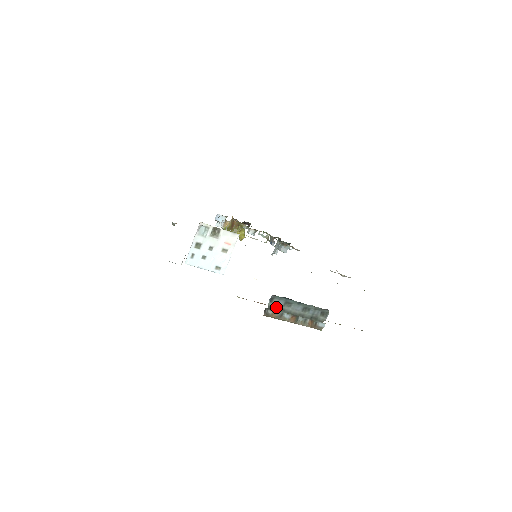
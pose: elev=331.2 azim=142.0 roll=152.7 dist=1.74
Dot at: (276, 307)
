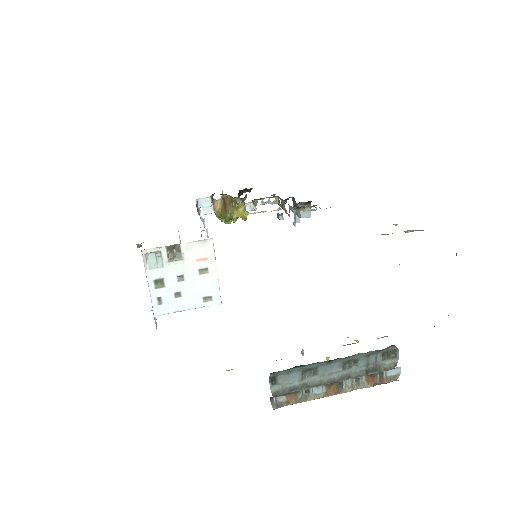
Dot at: (288, 388)
